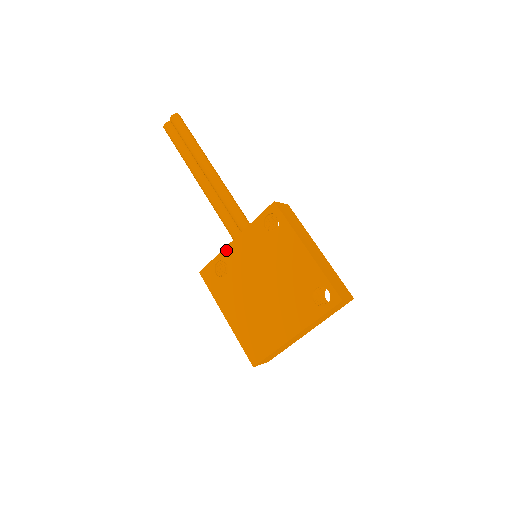
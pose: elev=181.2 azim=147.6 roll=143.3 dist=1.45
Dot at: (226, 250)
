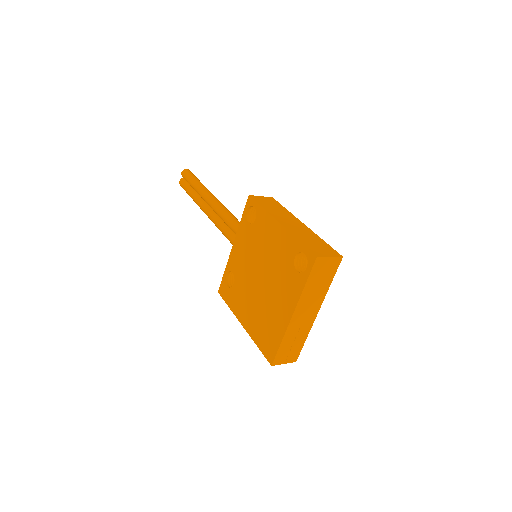
Dot at: (229, 260)
